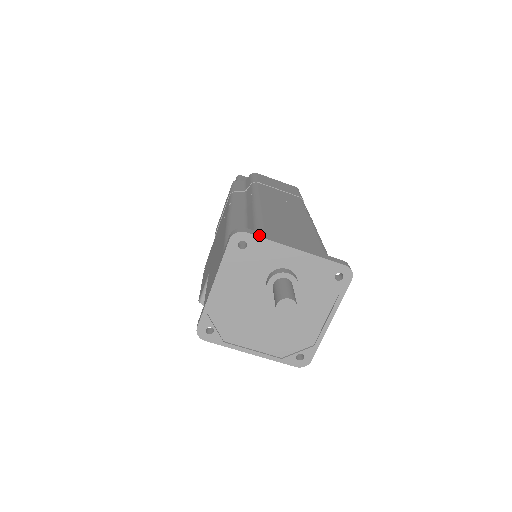
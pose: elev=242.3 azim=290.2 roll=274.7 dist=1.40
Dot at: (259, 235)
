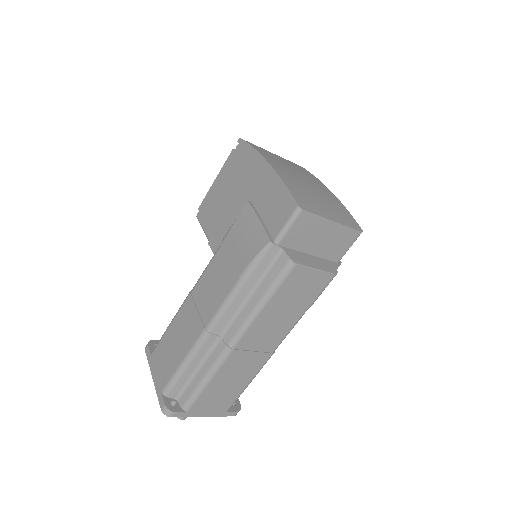
Dot at: (181, 416)
